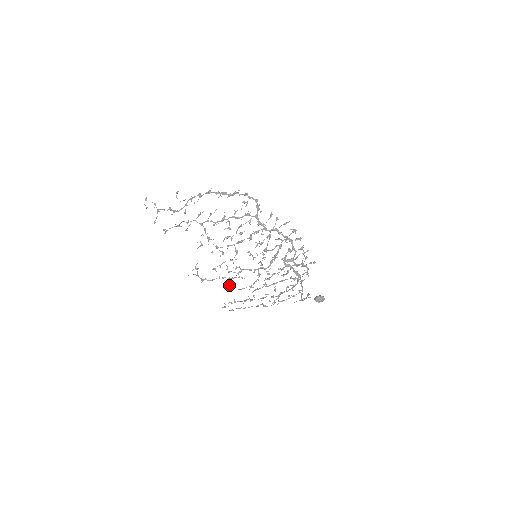
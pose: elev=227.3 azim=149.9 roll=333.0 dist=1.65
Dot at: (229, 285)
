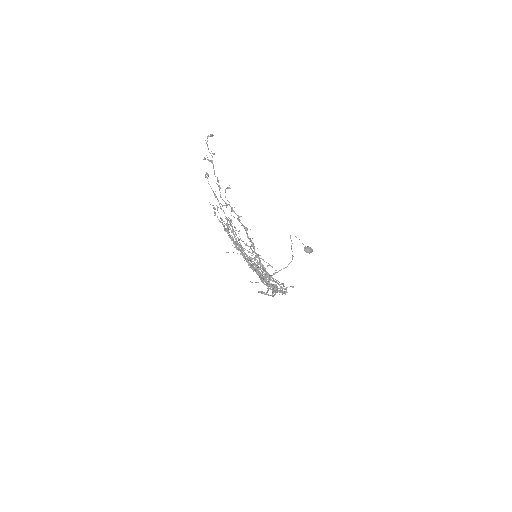
Dot at: (229, 236)
